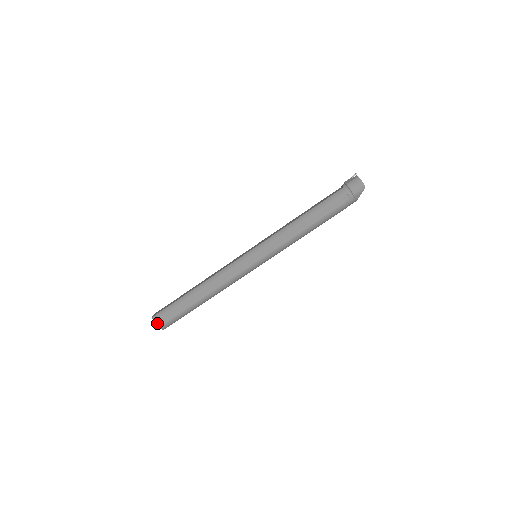
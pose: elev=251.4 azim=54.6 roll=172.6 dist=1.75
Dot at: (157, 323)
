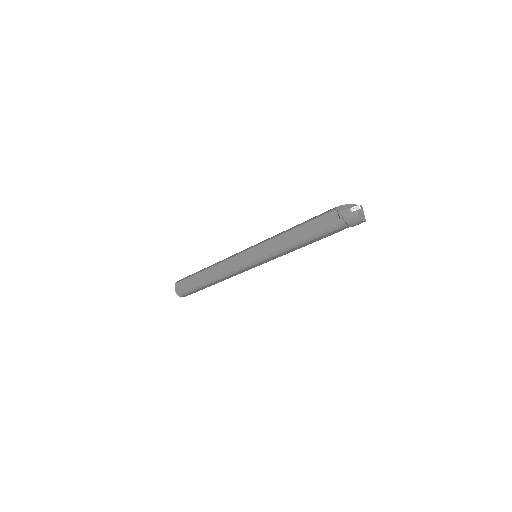
Dot at: (183, 296)
